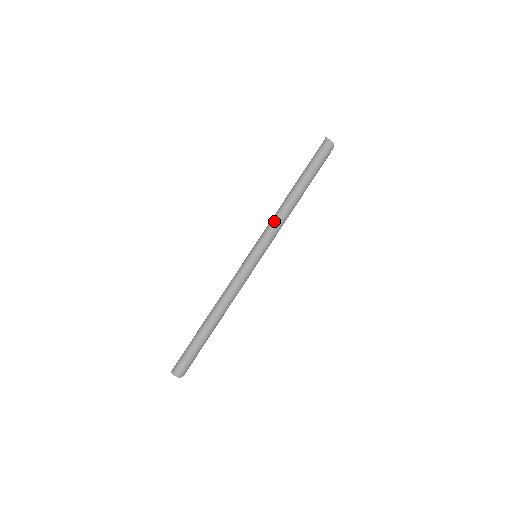
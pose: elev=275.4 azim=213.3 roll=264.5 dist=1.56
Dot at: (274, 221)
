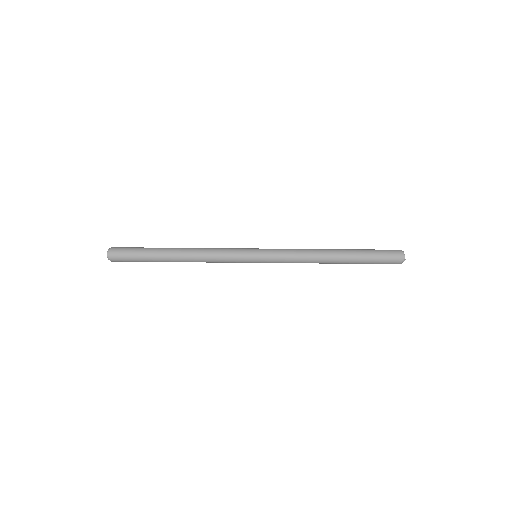
Dot at: occluded
